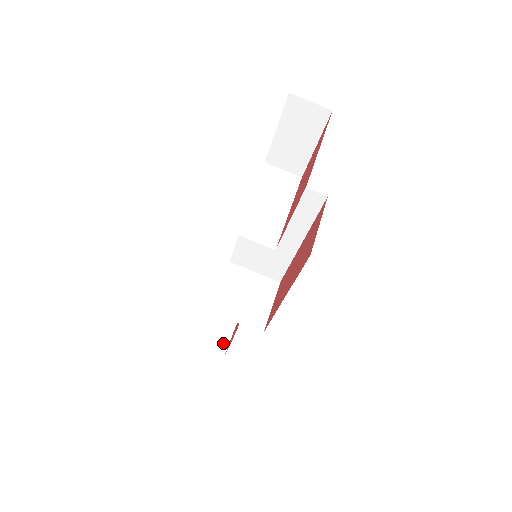
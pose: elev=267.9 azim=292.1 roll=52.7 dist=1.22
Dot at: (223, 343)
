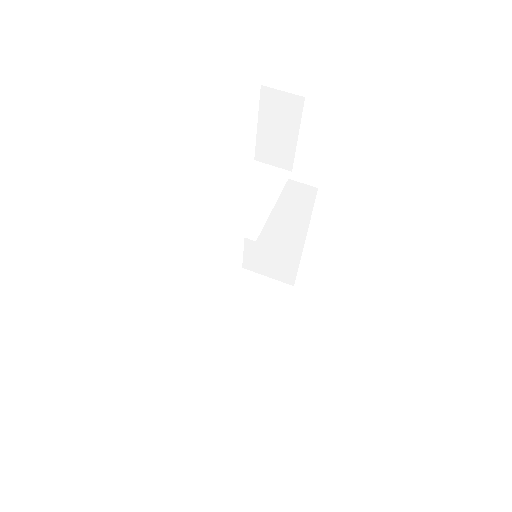
Dot at: (242, 351)
